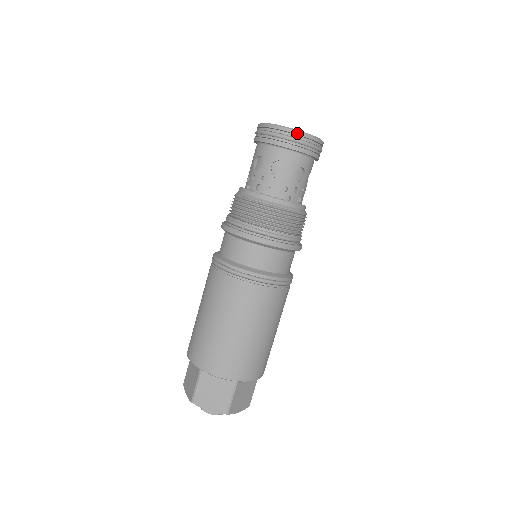
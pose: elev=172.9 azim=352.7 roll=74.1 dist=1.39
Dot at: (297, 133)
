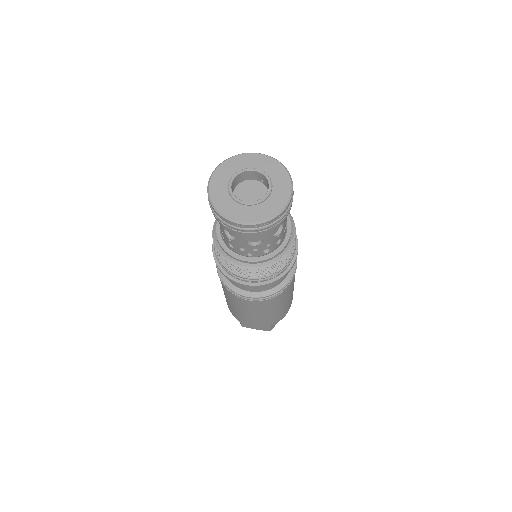
Dot at: (289, 204)
